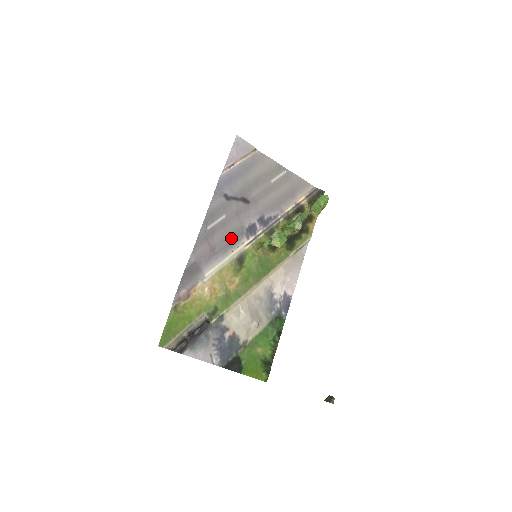
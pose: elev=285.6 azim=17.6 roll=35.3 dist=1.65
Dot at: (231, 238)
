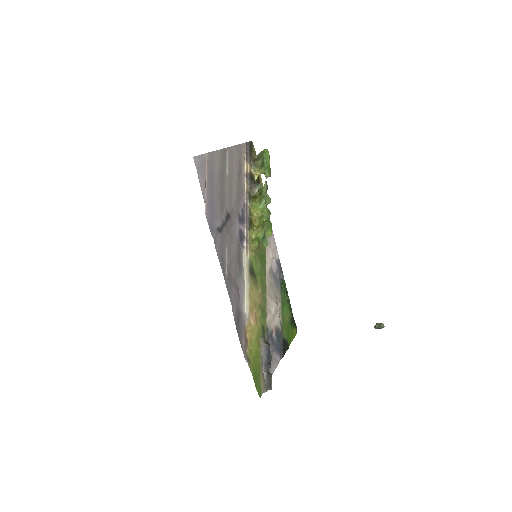
Dot at: (238, 261)
